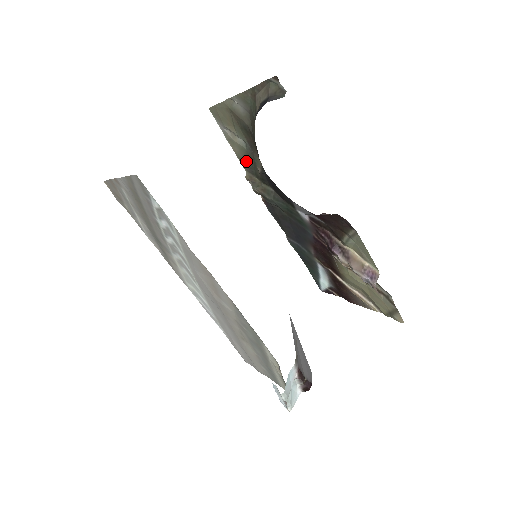
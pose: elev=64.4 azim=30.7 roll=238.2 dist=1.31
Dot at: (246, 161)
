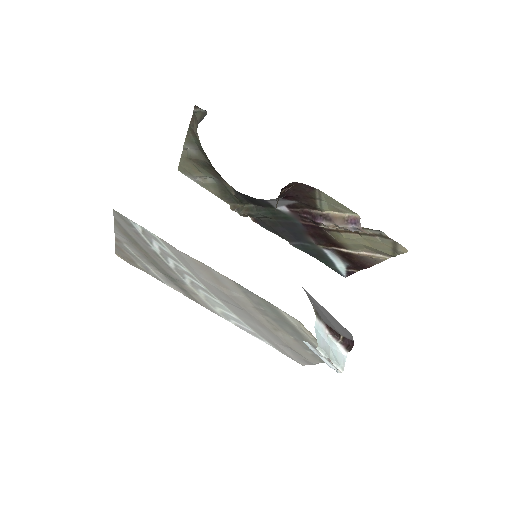
Dot at: (223, 195)
